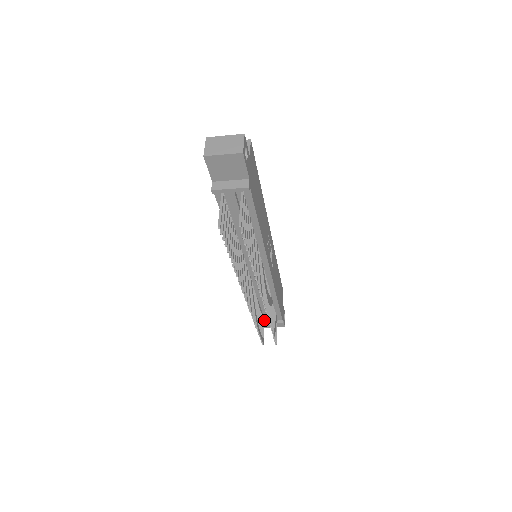
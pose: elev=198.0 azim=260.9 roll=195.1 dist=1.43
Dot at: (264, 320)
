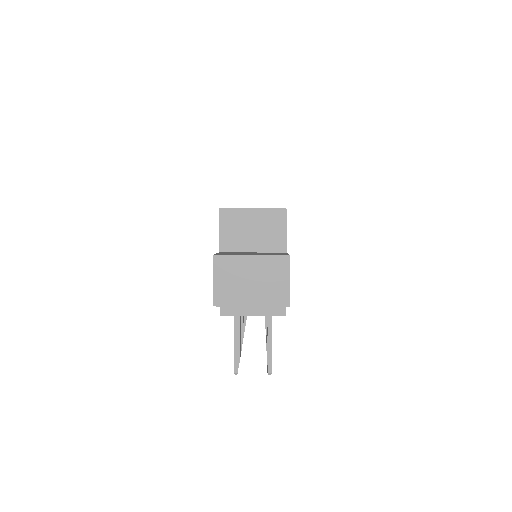
Dot at: occluded
